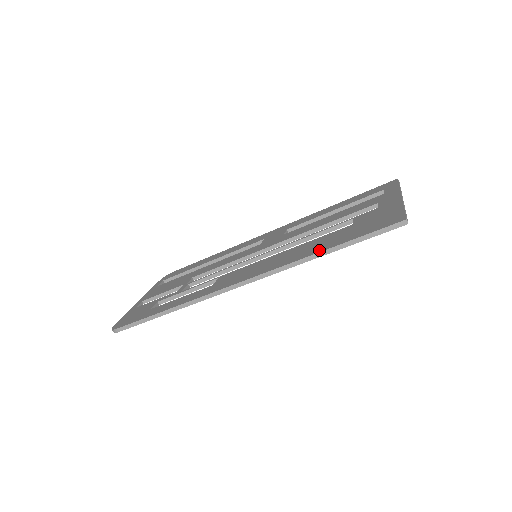
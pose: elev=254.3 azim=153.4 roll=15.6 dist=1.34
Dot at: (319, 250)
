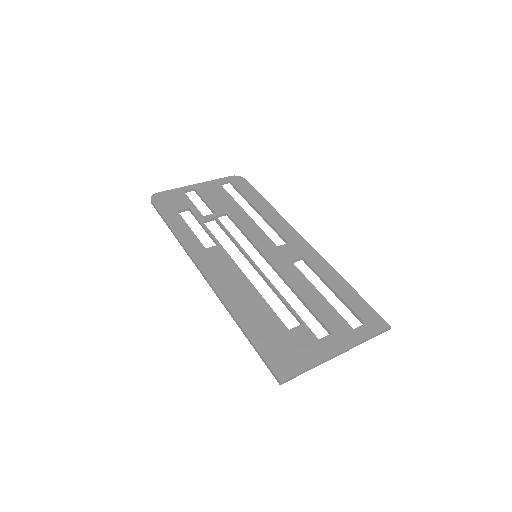
Dot at: (243, 323)
